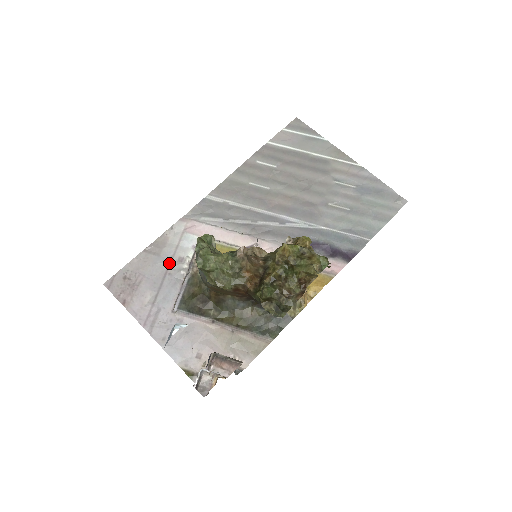
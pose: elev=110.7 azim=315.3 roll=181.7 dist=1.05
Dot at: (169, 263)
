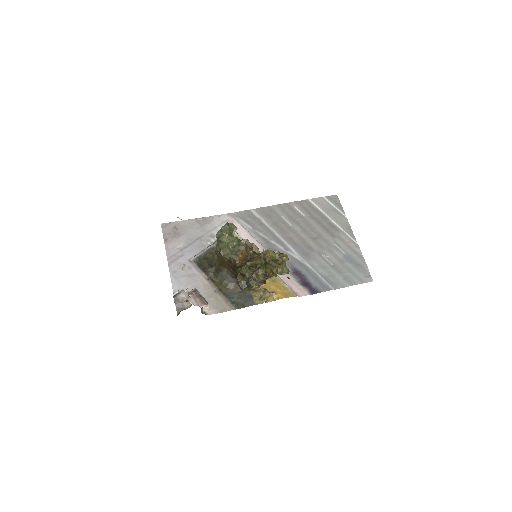
Dot at: (205, 234)
